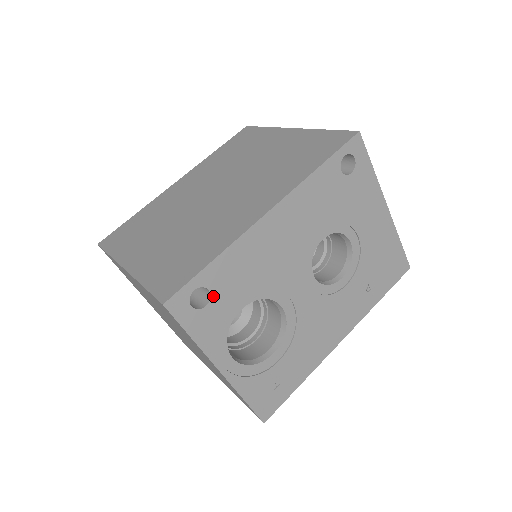
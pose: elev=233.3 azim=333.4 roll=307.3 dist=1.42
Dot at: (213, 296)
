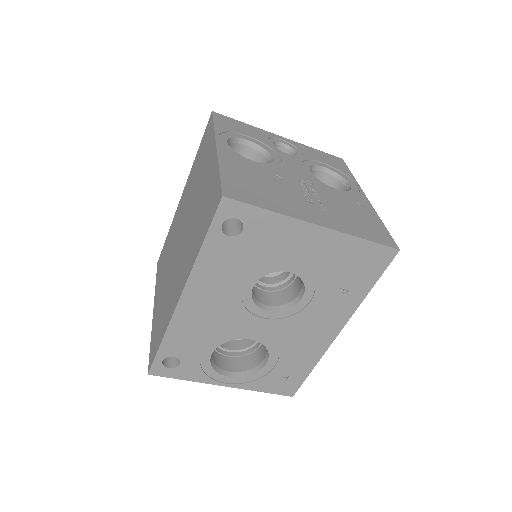
Dot at: (180, 358)
